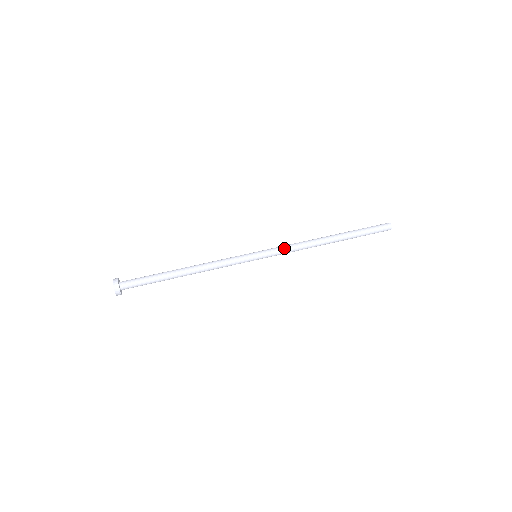
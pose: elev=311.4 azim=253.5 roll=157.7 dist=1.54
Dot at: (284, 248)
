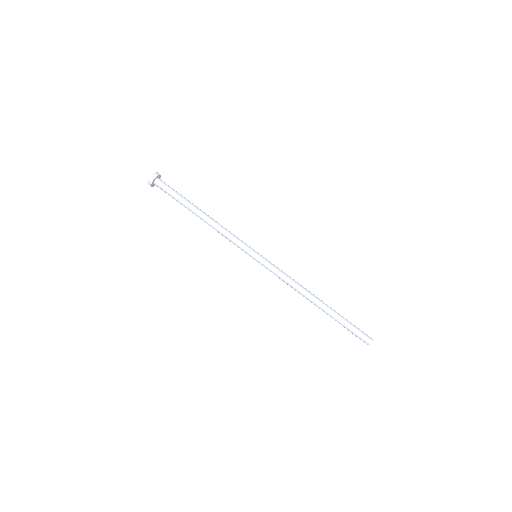
Dot at: (279, 272)
